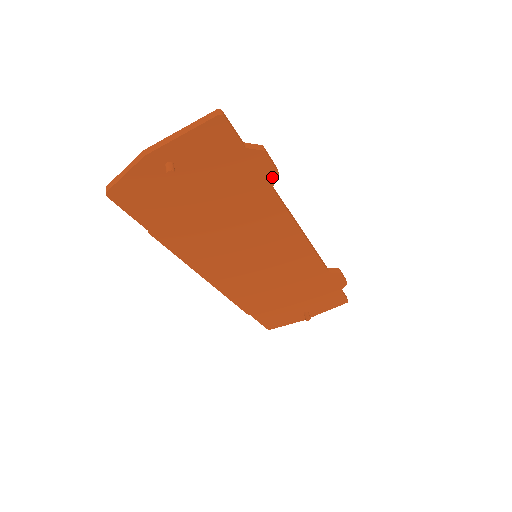
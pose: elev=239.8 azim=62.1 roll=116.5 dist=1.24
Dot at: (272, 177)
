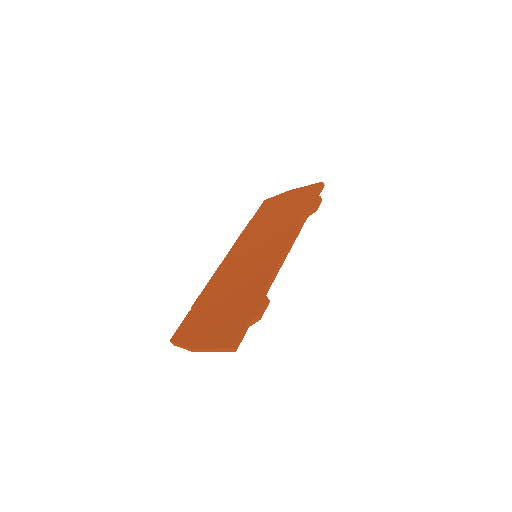
Dot at: occluded
